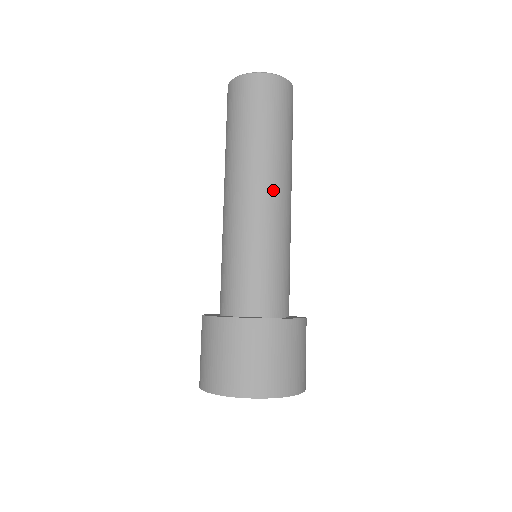
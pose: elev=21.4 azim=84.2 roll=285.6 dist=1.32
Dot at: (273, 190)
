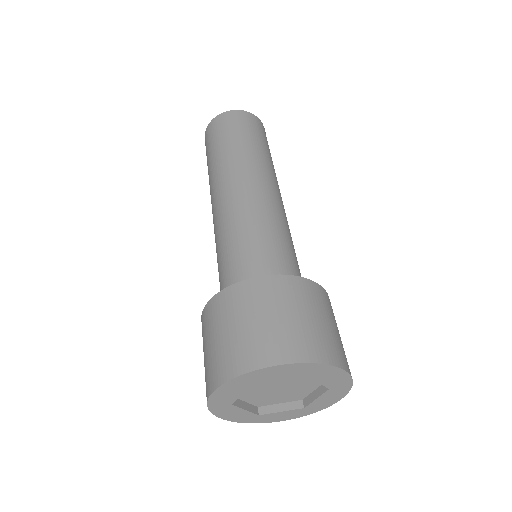
Dot at: (273, 187)
